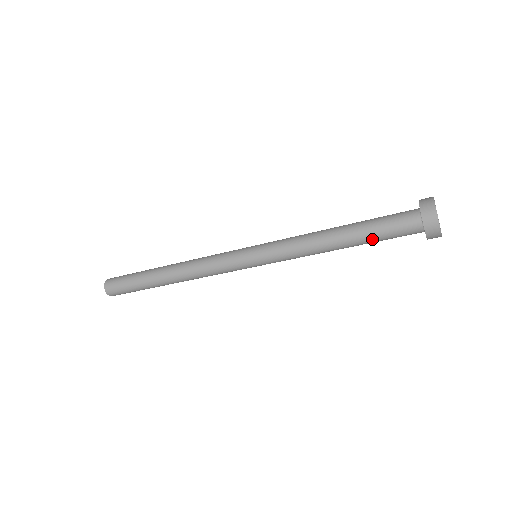
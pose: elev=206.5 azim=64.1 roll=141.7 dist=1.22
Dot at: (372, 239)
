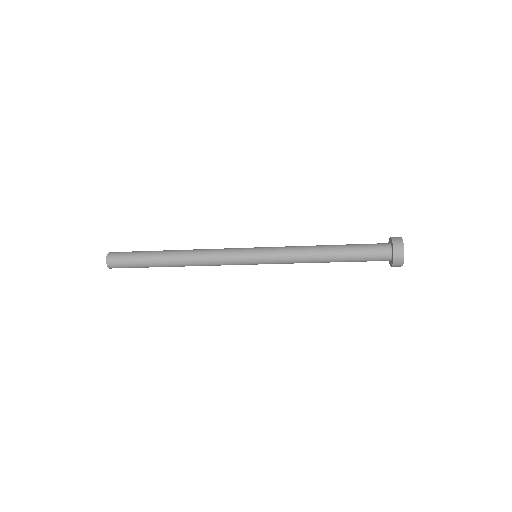
Dot at: (353, 256)
